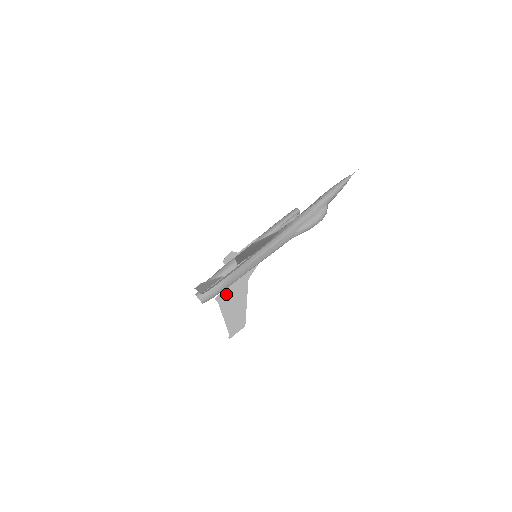
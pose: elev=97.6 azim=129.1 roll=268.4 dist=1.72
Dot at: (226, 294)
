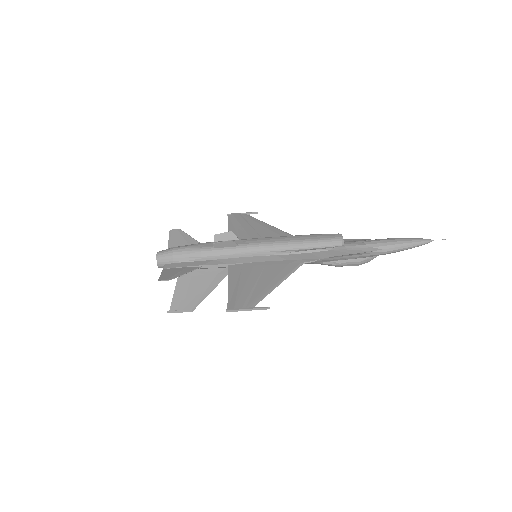
Dot at: (193, 273)
